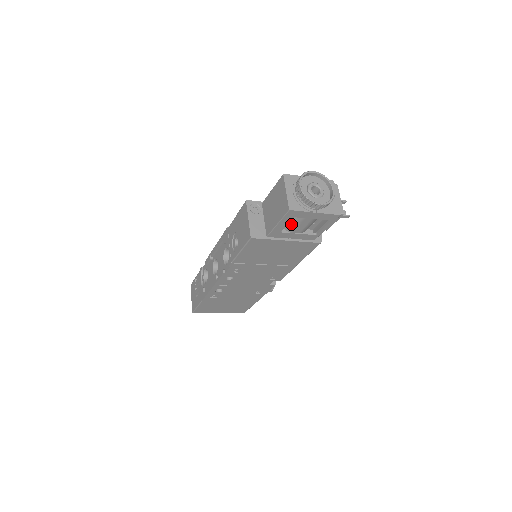
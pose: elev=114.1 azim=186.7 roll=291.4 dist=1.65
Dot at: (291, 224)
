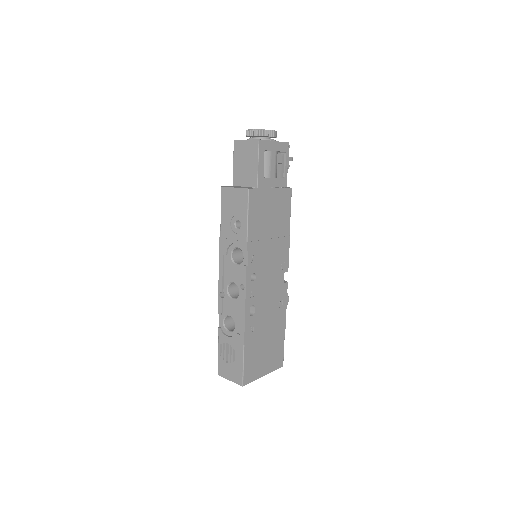
Dot at: (265, 167)
